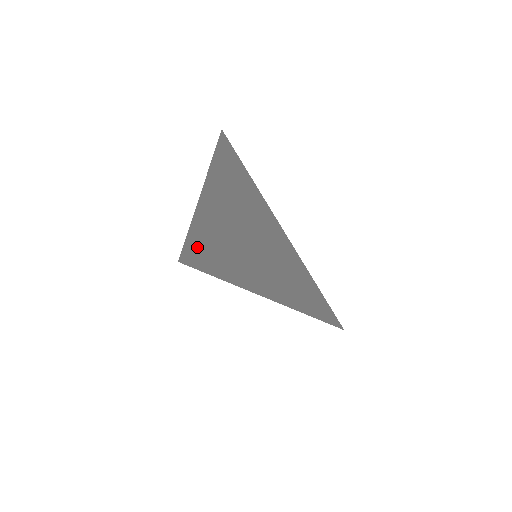
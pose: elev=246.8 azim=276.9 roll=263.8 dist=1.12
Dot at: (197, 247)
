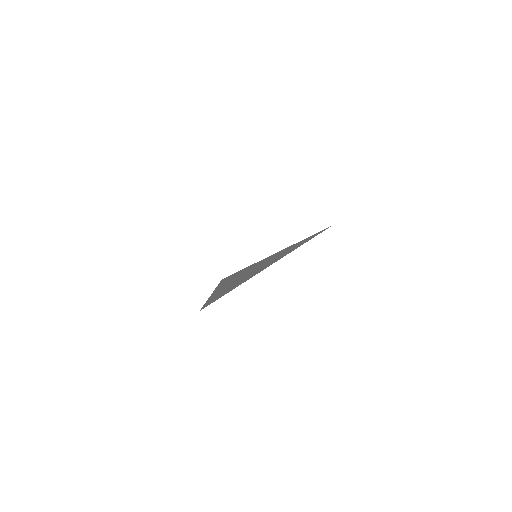
Dot at: occluded
